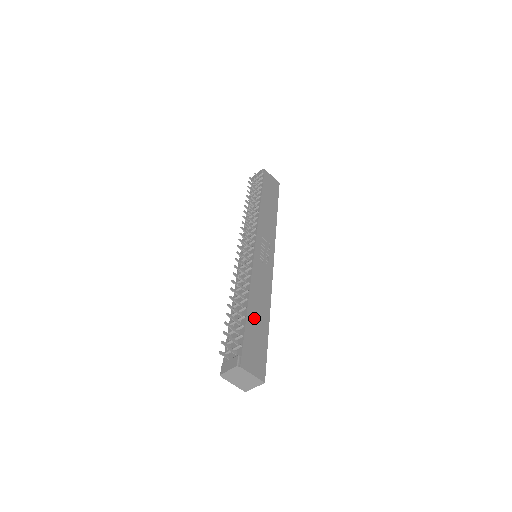
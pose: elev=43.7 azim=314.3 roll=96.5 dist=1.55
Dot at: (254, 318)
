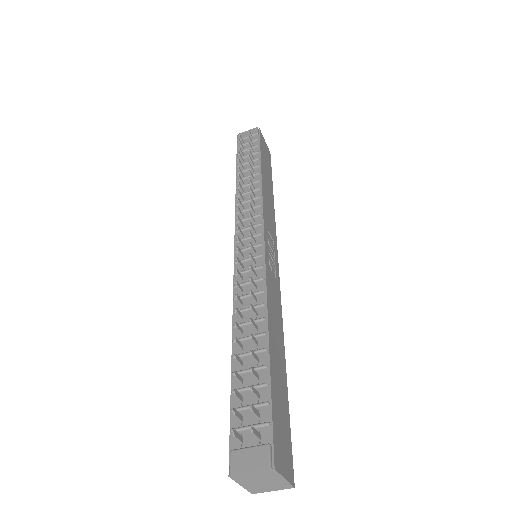
Dot at: (275, 368)
